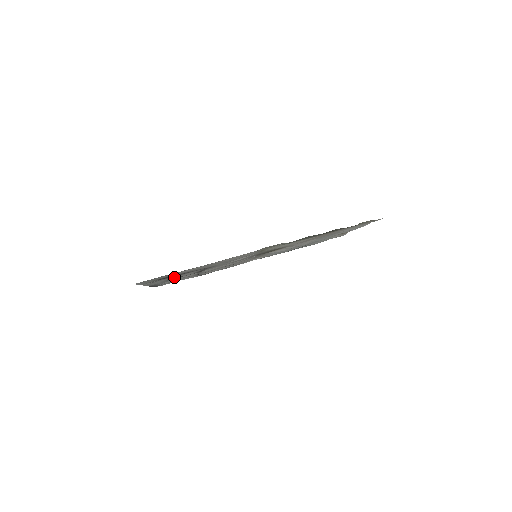
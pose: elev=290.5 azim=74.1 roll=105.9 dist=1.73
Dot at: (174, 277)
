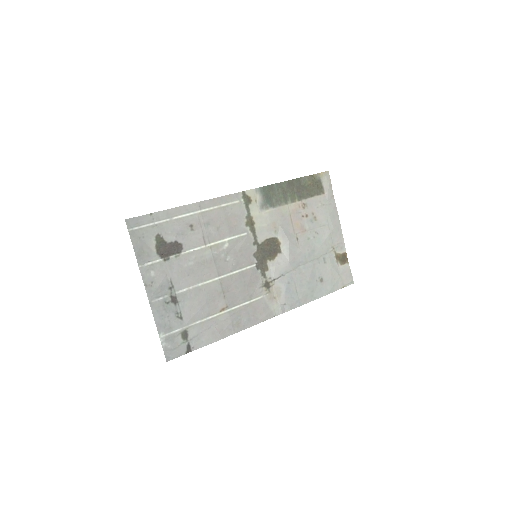
Dot at: (174, 270)
